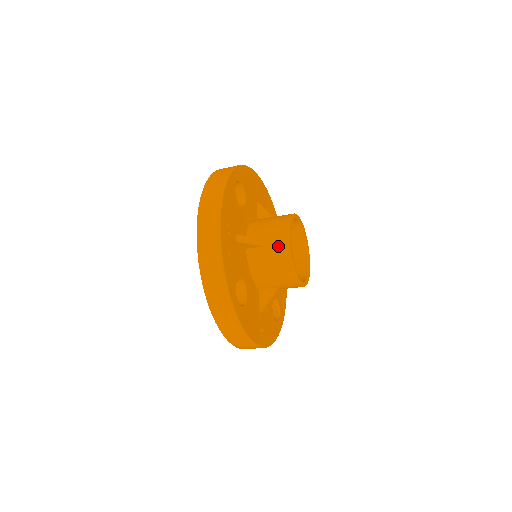
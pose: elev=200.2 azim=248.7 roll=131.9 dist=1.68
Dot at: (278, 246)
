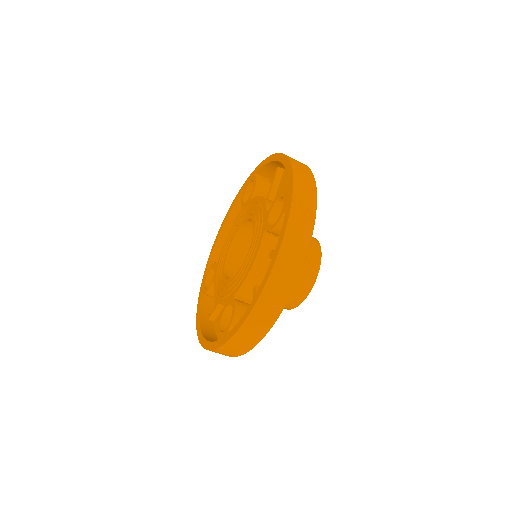
Dot at: occluded
